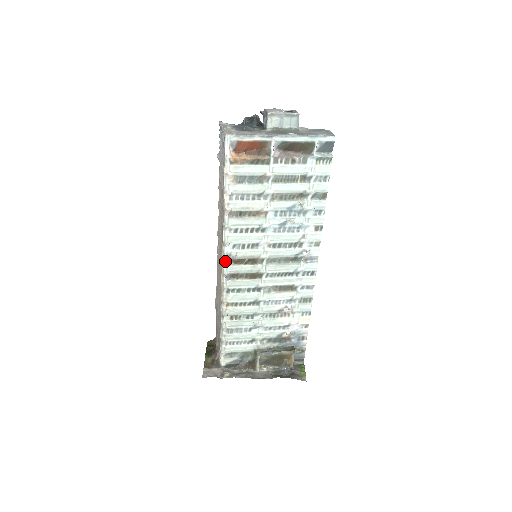
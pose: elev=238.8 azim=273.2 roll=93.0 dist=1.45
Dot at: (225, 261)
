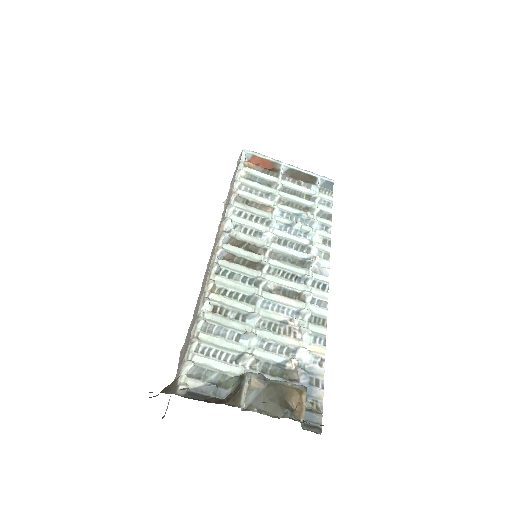
Dot at: (222, 237)
